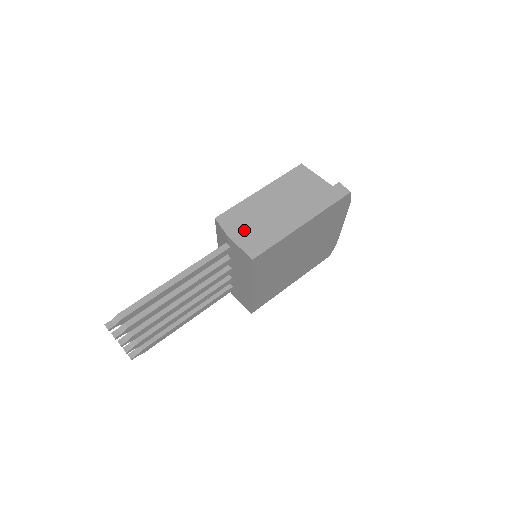
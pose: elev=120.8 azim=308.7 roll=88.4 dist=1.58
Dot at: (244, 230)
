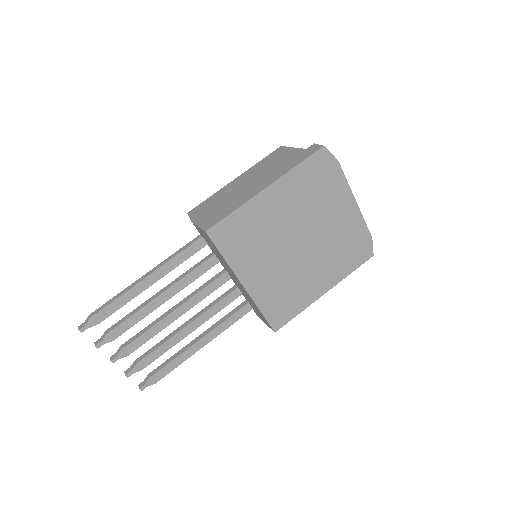
Dot at: (208, 212)
